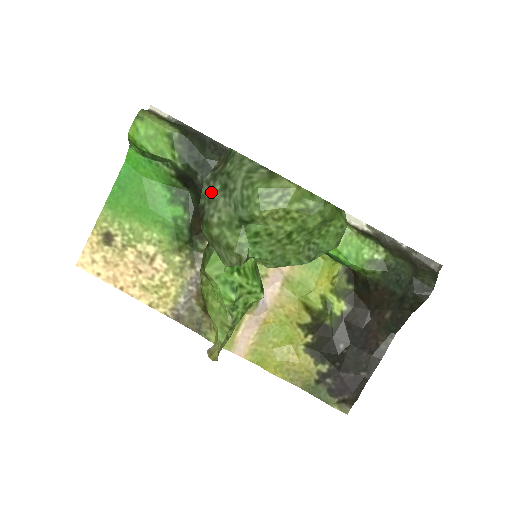
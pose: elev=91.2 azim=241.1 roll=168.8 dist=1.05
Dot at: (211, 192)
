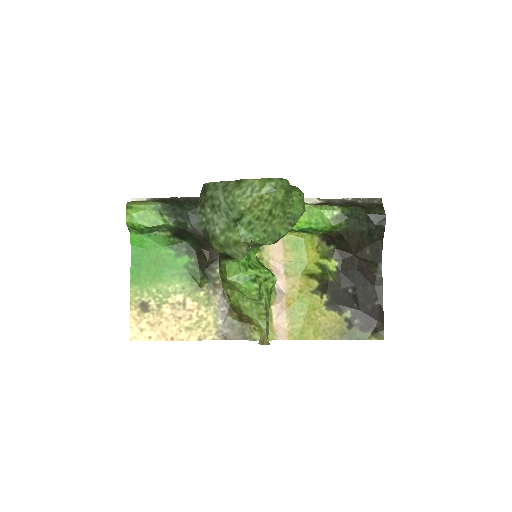
Dot at: (206, 216)
